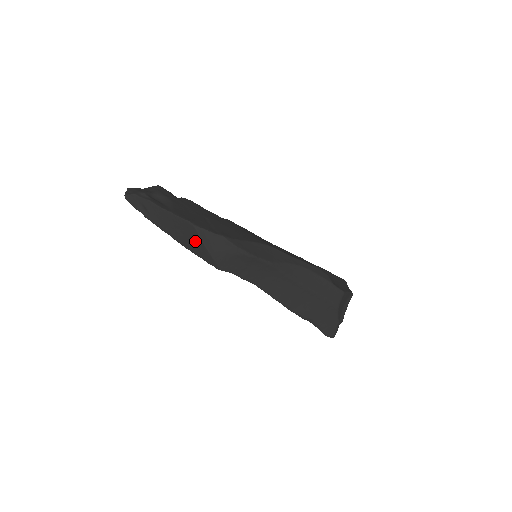
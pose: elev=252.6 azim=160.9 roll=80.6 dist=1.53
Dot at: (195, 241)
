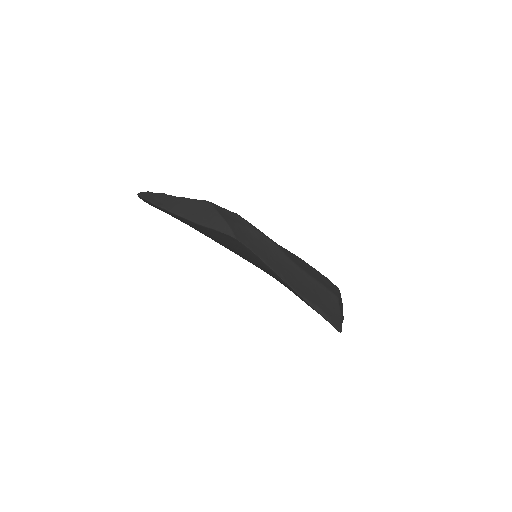
Dot at: (211, 215)
